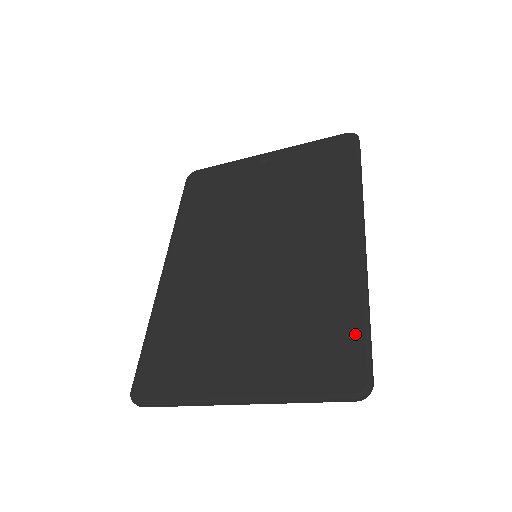
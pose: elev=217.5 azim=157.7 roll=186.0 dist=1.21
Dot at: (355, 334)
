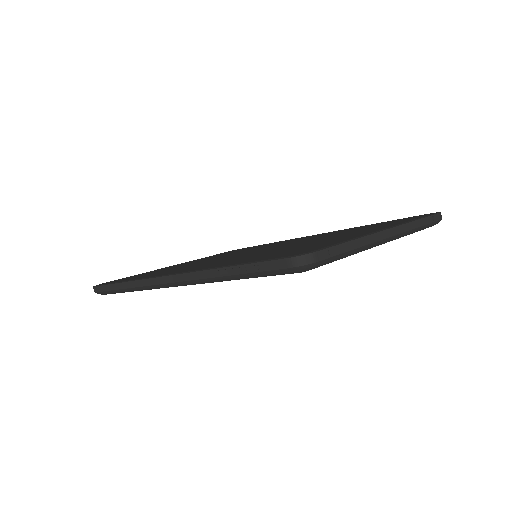
Dot at: occluded
